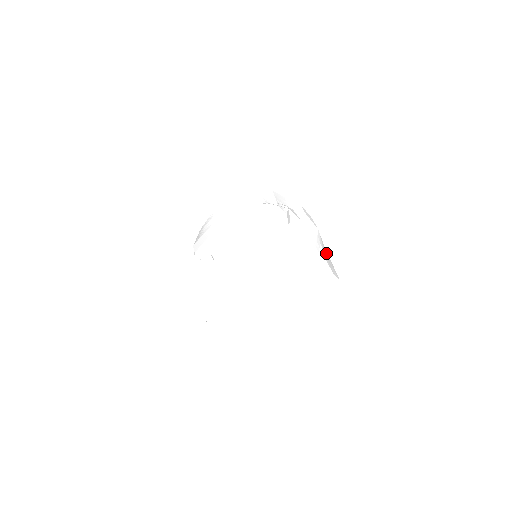
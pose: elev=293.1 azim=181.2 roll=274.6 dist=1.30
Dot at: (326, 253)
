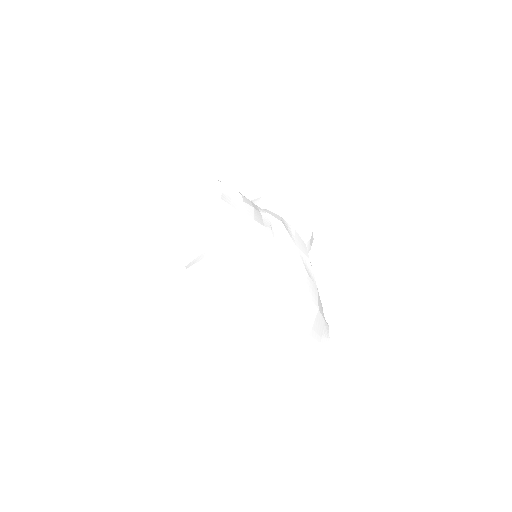
Dot at: (234, 250)
